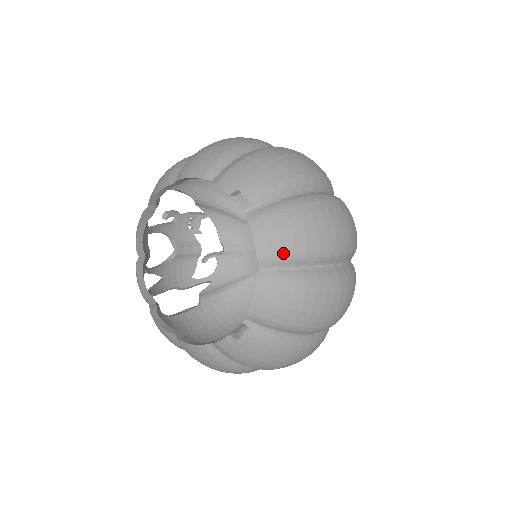
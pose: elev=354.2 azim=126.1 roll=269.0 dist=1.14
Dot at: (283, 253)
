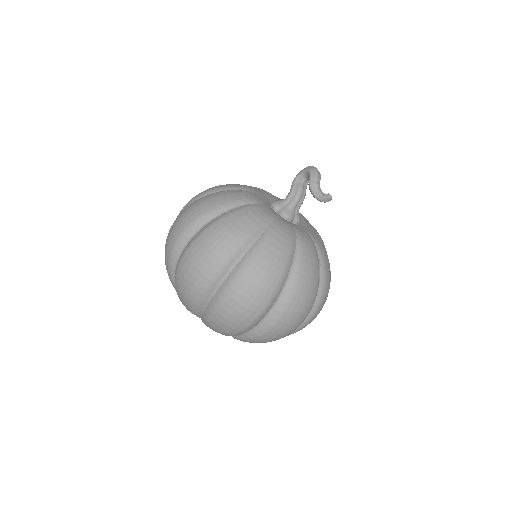
Dot at: (228, 335)
